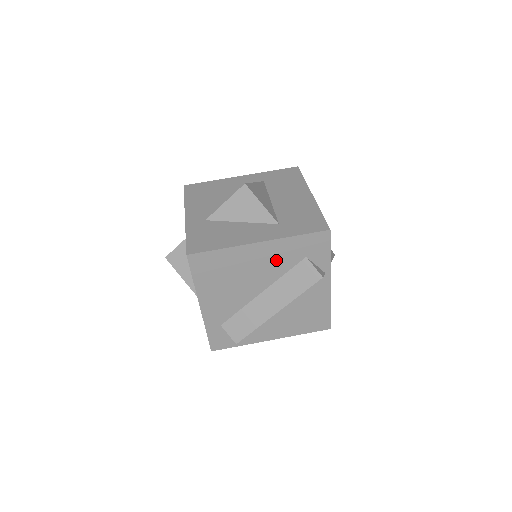
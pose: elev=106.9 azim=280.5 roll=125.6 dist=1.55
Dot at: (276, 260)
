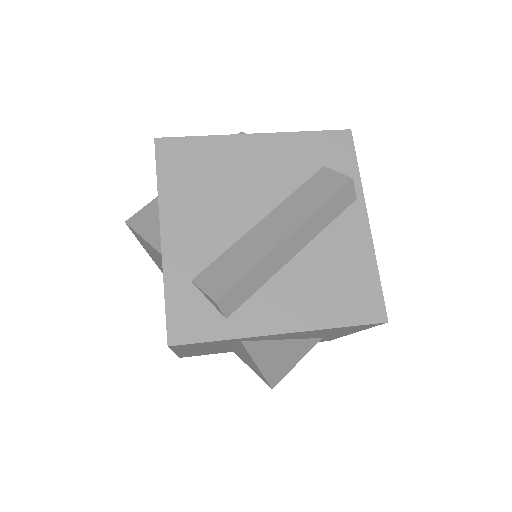
Dot at: (281, 165)
